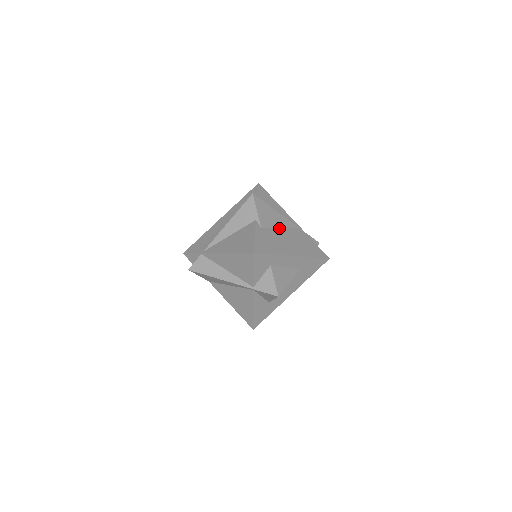
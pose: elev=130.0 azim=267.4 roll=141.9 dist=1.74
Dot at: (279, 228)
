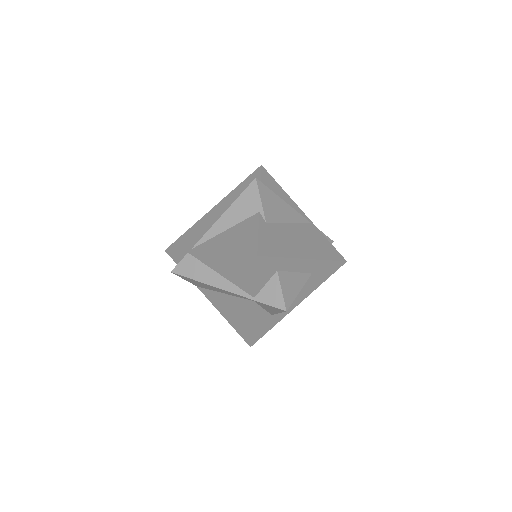
Dot at: (287, 223)
